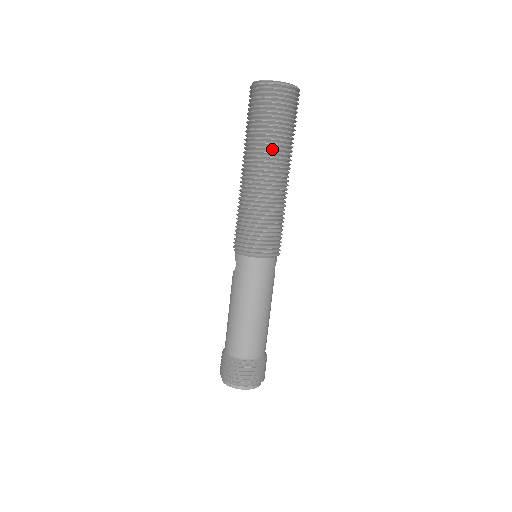
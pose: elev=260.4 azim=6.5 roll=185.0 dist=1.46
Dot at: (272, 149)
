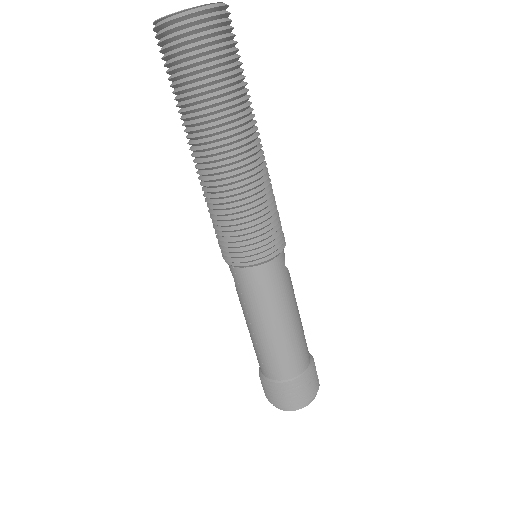
Dot at: (217, 118)
